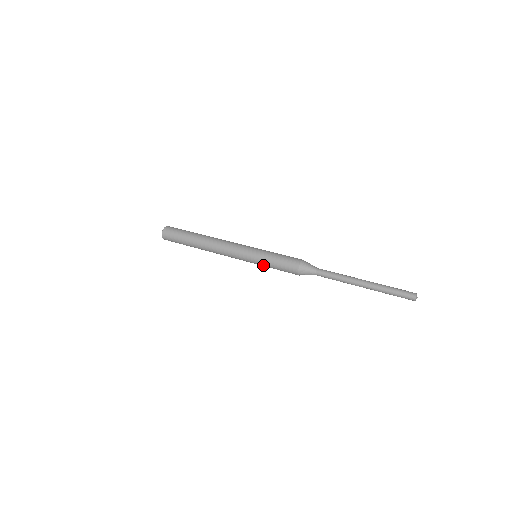
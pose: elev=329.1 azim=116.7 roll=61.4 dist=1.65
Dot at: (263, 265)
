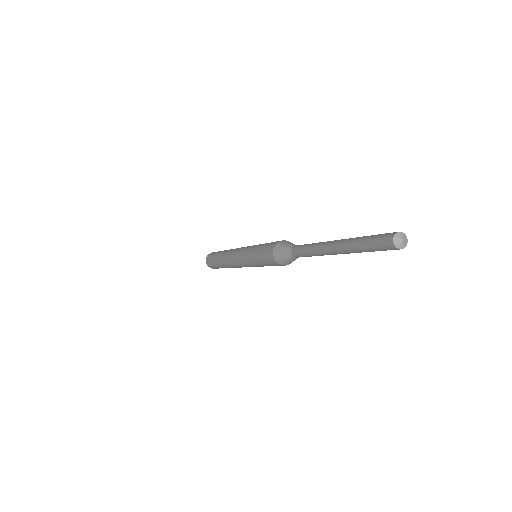
Dot at: (252, 260)
